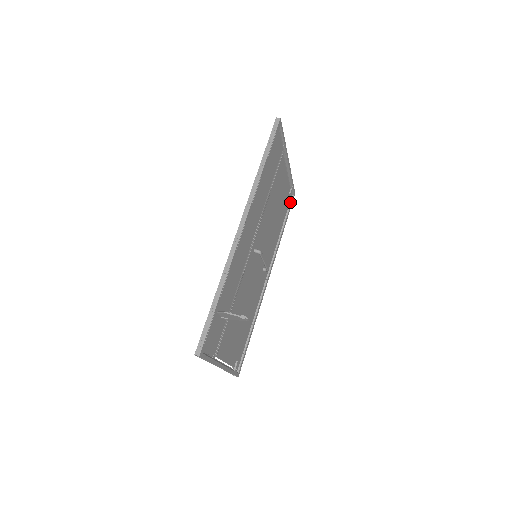
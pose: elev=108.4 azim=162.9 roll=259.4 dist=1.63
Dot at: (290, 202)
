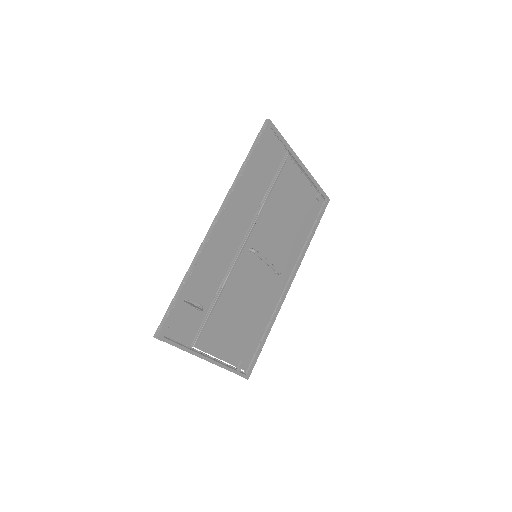
Dot at: (321, 208)
